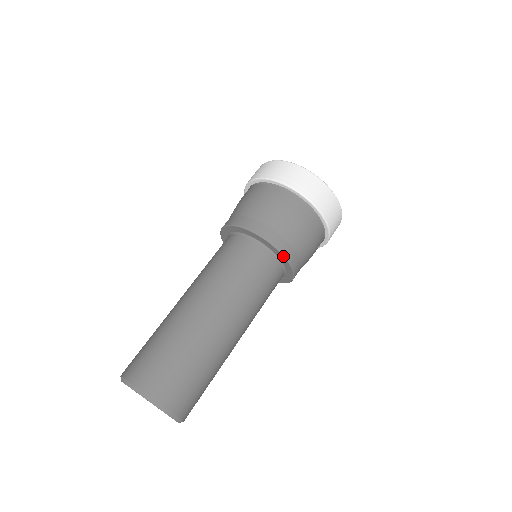
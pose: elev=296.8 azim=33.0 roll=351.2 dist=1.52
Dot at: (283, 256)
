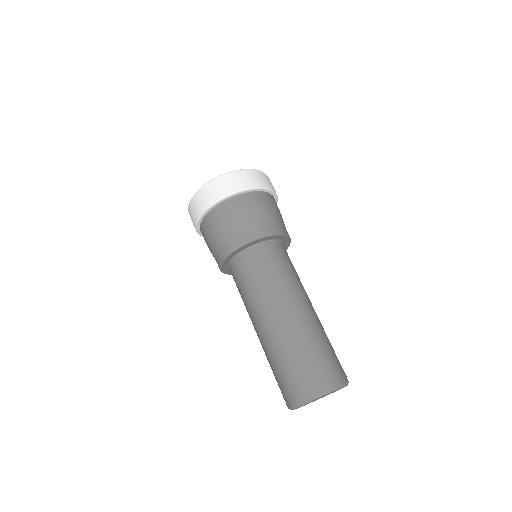
Dot at: (284, 236)
